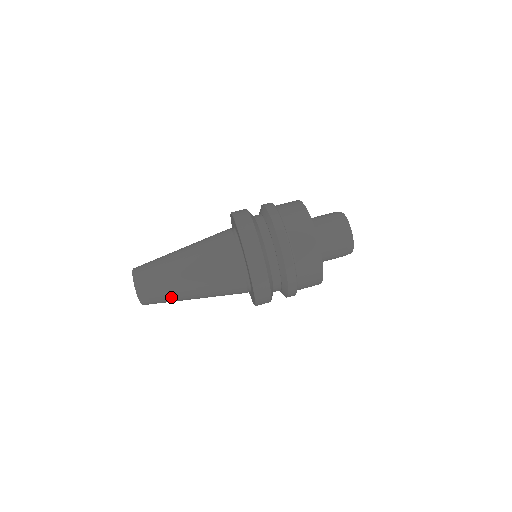
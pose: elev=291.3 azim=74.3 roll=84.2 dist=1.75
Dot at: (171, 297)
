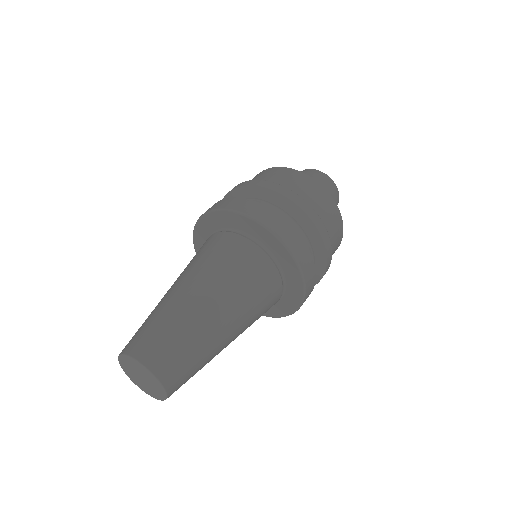
Dot at: (199, 345)
